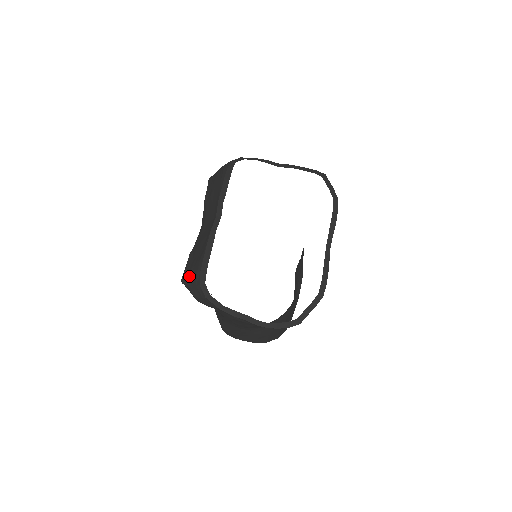
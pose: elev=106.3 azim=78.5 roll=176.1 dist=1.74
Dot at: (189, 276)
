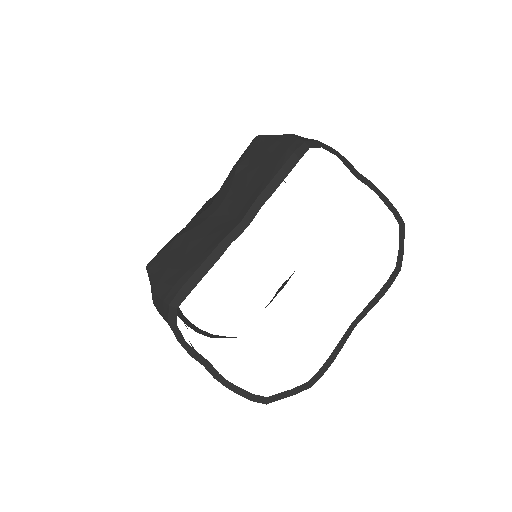
Dot at: (161, 275)
